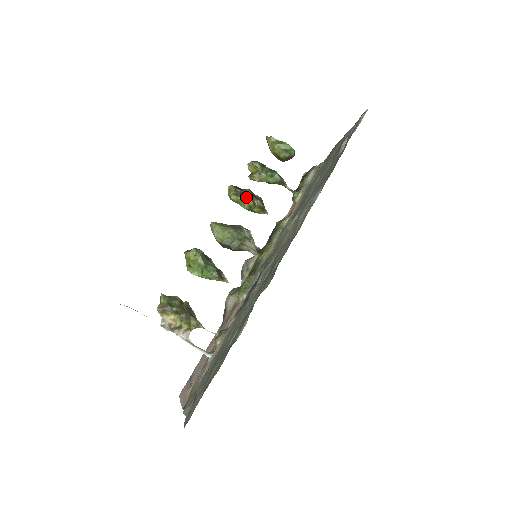
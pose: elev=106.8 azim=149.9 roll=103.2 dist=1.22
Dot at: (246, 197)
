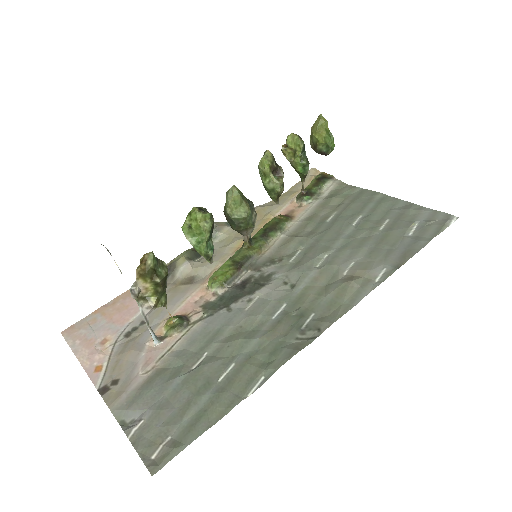
Dot at: (276, 176)
